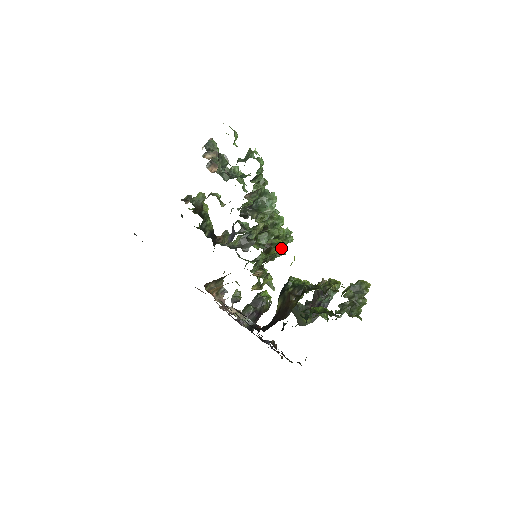
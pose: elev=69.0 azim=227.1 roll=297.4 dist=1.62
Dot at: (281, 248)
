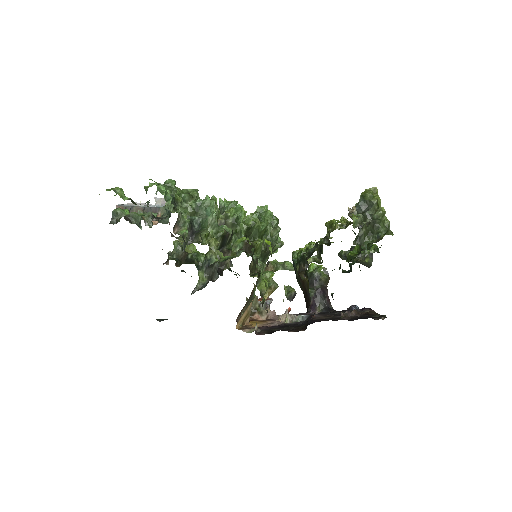
Dot at: (274, 226)
